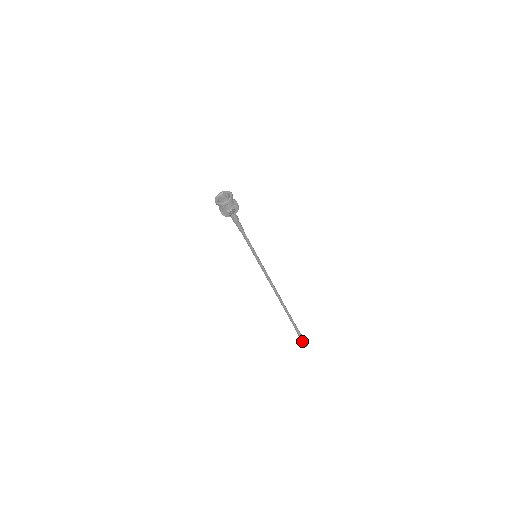
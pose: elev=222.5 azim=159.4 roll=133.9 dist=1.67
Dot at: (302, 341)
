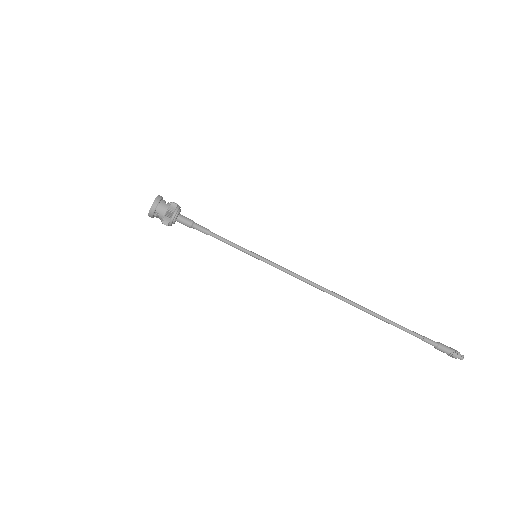
Dot at: (444, 352)
